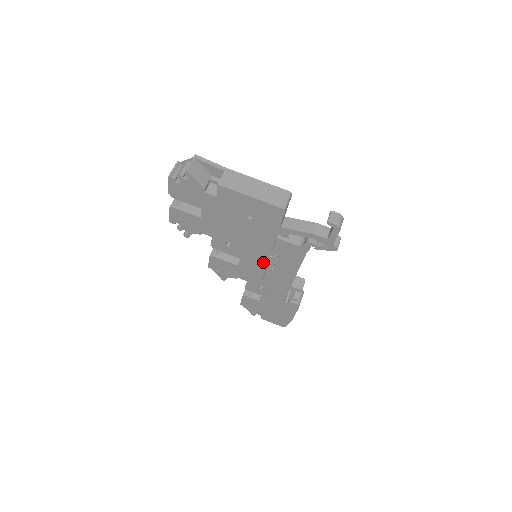
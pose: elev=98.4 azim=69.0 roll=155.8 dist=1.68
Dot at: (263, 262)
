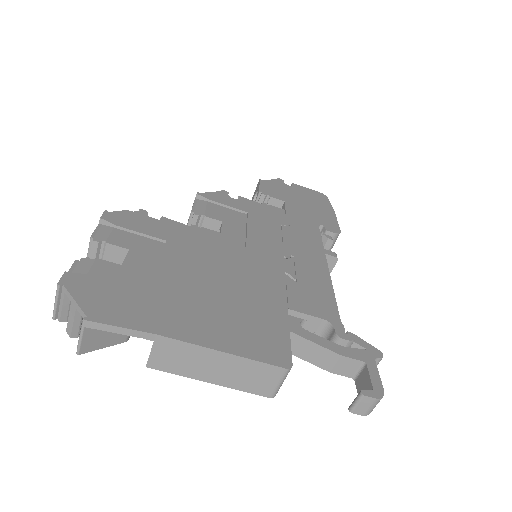
Dot at: occluded
